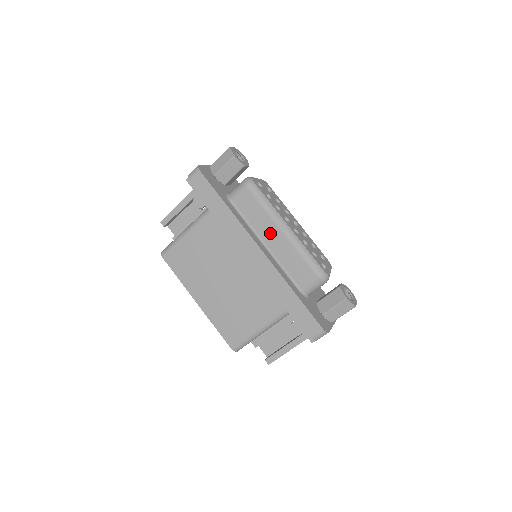
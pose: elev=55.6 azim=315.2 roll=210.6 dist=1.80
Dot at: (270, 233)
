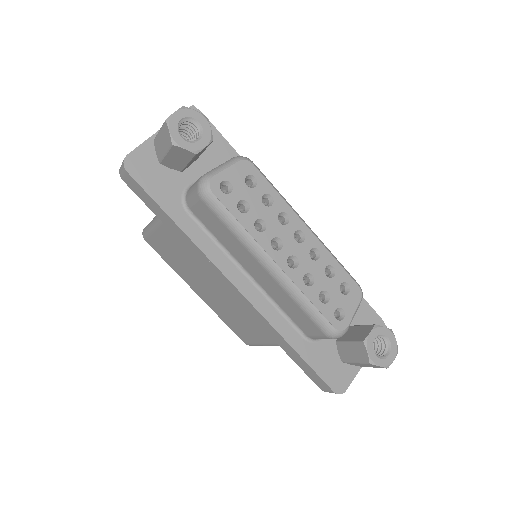
Dot at: (251, 265)
